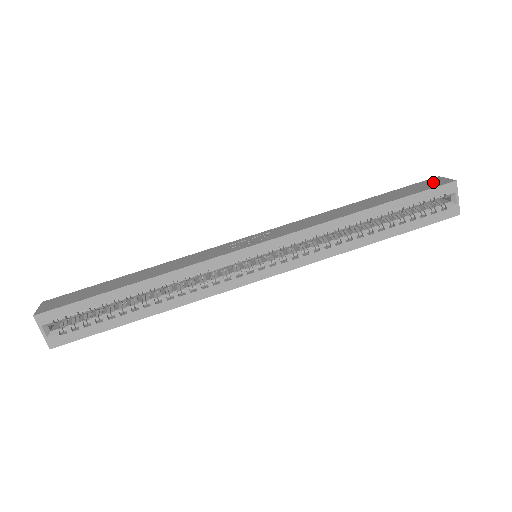
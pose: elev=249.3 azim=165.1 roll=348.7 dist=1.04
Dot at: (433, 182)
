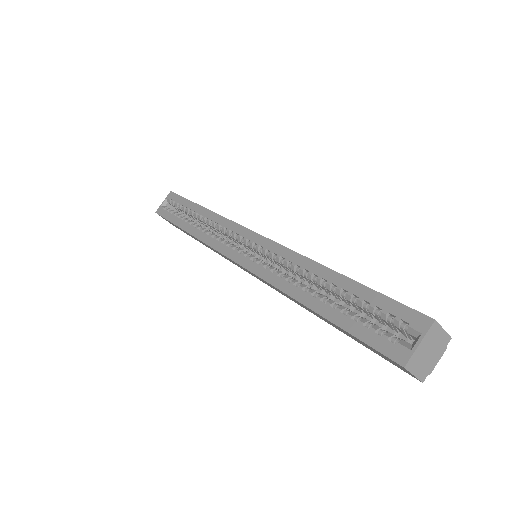
Dot at: occluded
